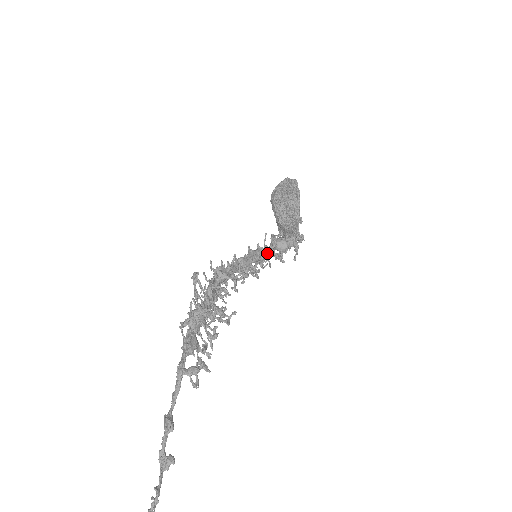
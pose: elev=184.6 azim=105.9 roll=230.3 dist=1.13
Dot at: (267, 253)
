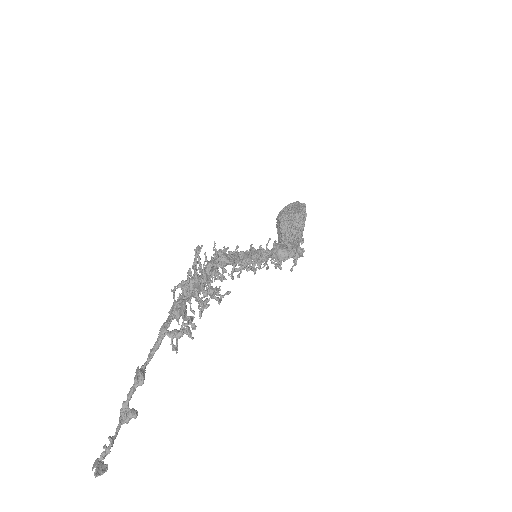
Dot at: (268, 255)
